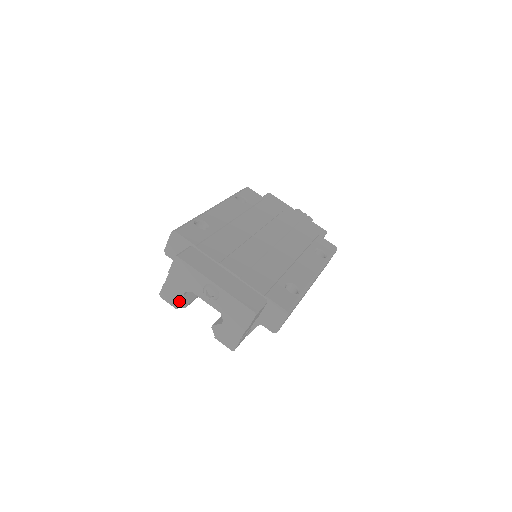
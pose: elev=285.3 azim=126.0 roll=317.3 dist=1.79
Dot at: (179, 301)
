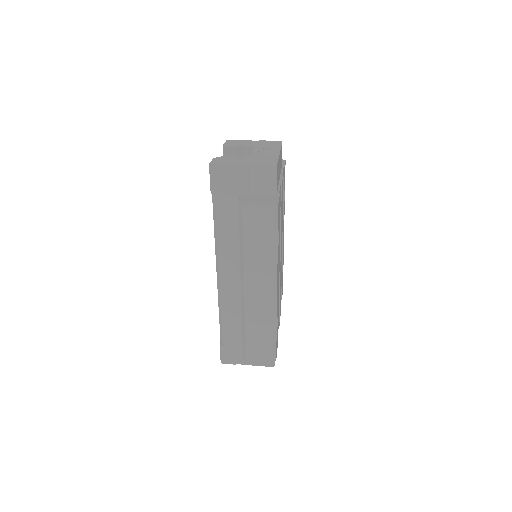
Dot at: (235, 145)
